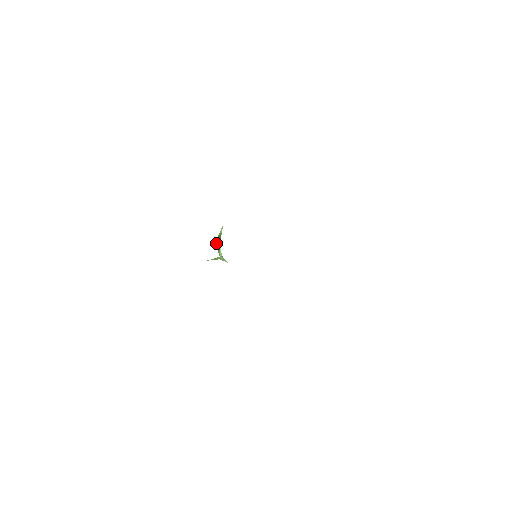
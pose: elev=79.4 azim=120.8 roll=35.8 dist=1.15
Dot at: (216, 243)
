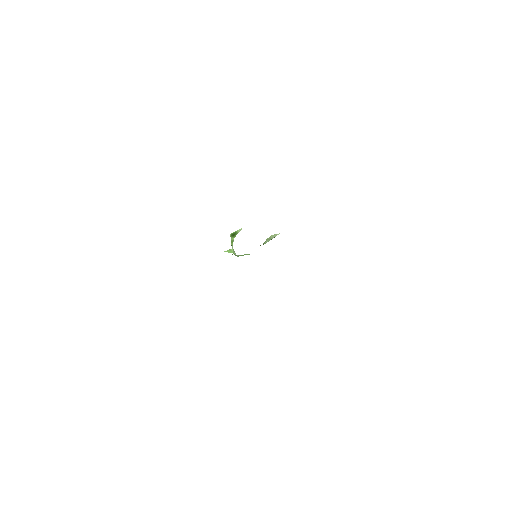
Dot at: (231, 235)
